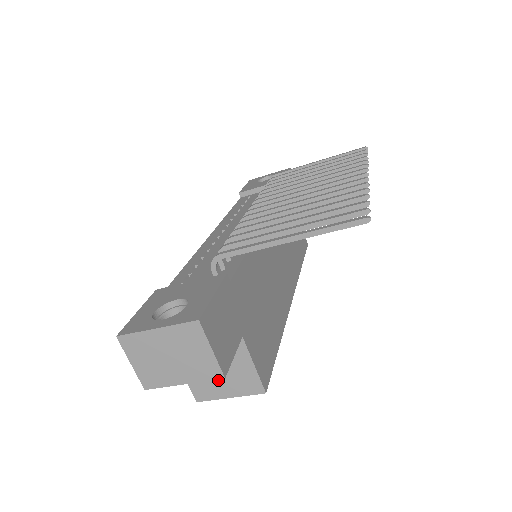
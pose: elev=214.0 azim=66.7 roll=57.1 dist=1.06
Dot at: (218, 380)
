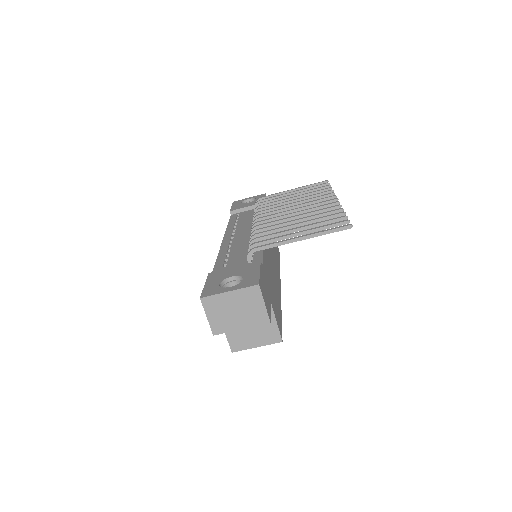
Dot at: (250, 335)
